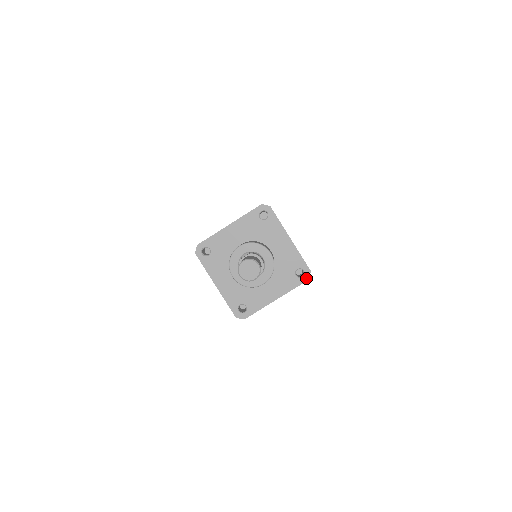
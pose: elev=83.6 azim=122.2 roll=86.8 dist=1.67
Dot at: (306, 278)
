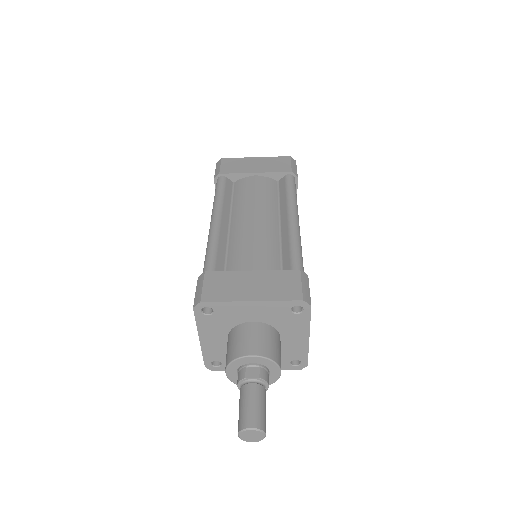
Dot at: (299, 368)
